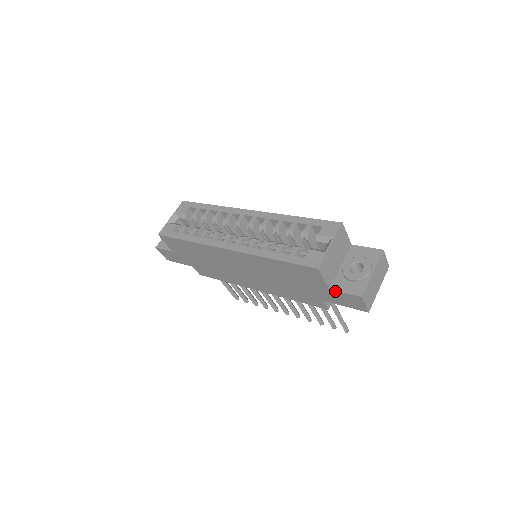
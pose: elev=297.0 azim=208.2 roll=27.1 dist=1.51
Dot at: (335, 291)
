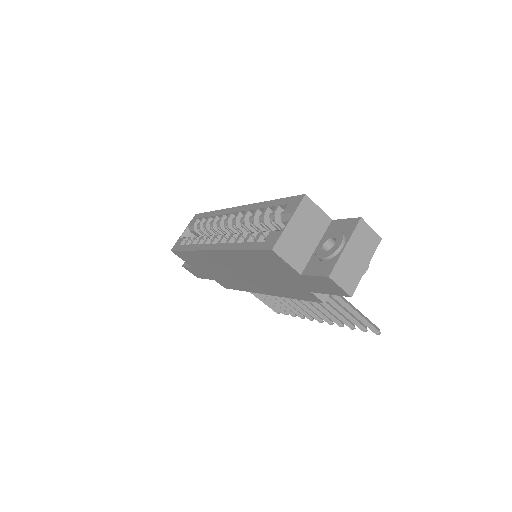
Dot at: (306, 276)
